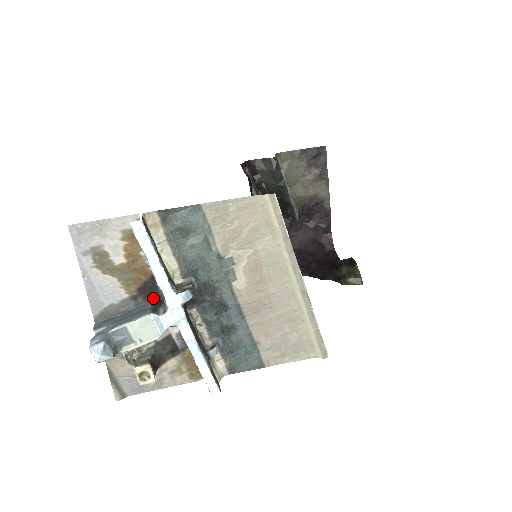
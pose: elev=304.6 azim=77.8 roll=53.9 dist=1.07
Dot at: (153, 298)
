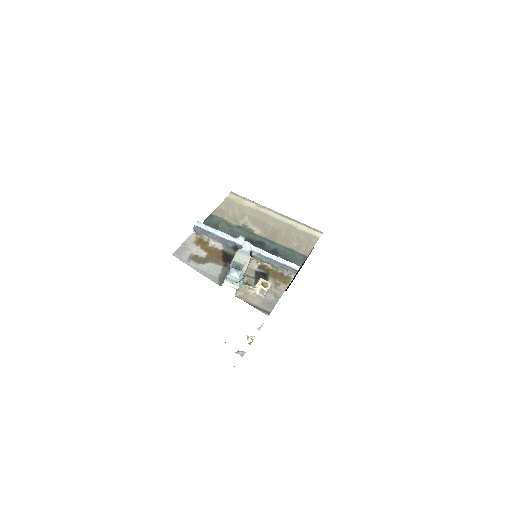
Dot at: occluded
